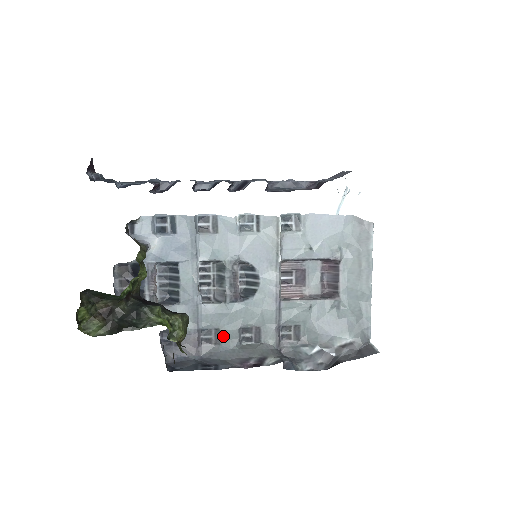
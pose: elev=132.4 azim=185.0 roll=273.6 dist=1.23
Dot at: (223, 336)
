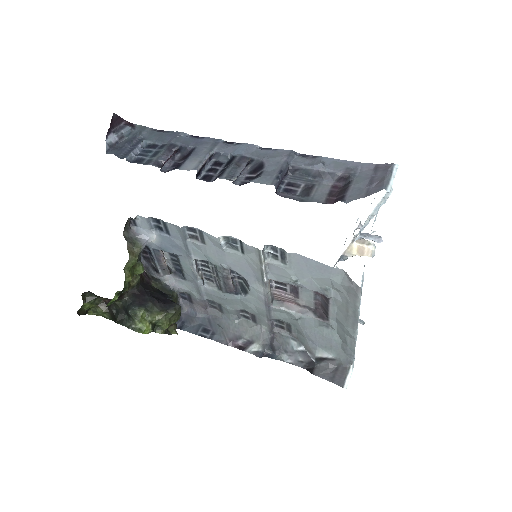
Dot at: (224, 310)
